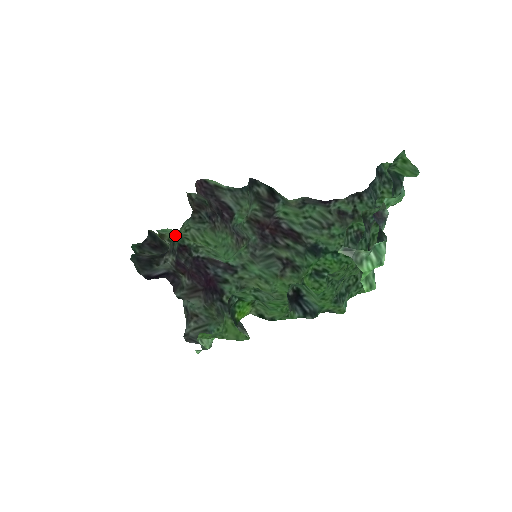
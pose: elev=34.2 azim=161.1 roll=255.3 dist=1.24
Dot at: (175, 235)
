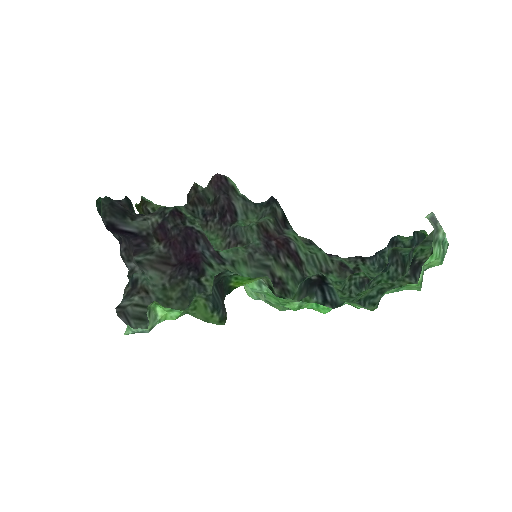
Dot at: (165, 206)
